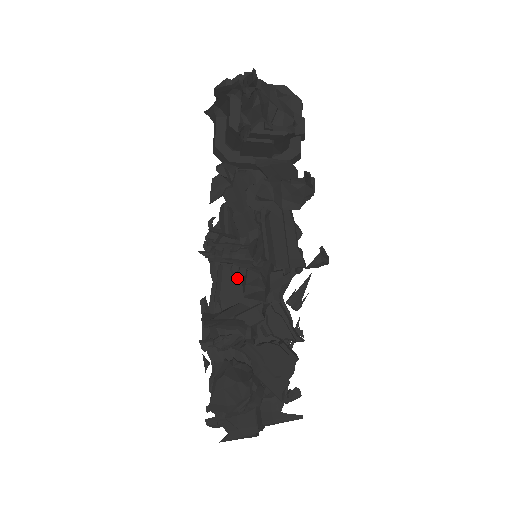
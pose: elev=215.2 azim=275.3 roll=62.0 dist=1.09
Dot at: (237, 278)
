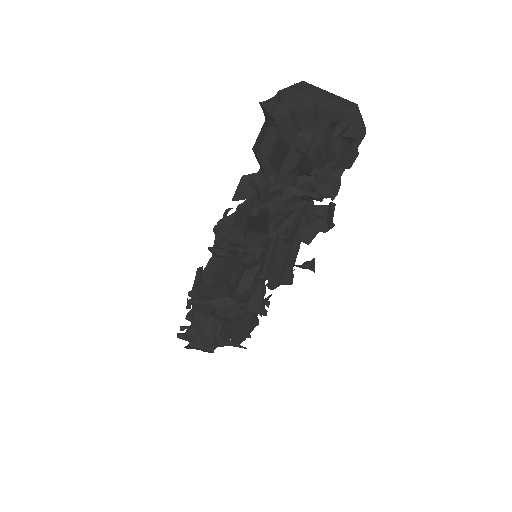
Dot at: (234, 262)
